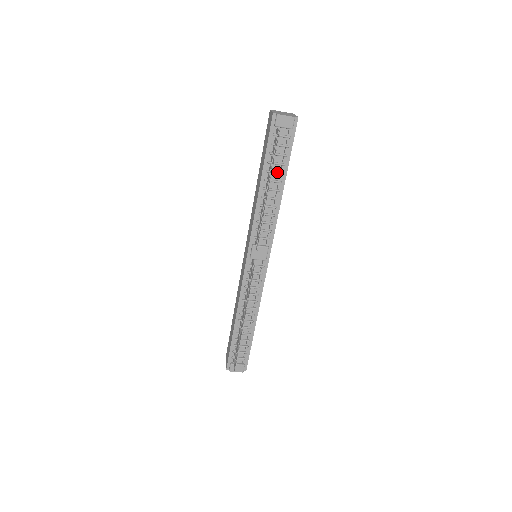
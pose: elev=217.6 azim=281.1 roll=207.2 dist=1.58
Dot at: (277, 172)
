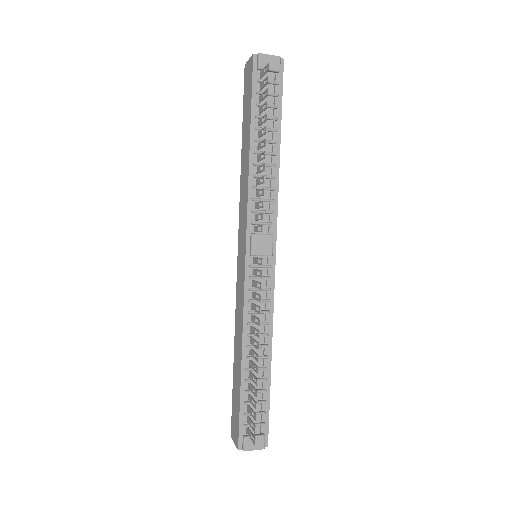
Dot at: (269, 128)
